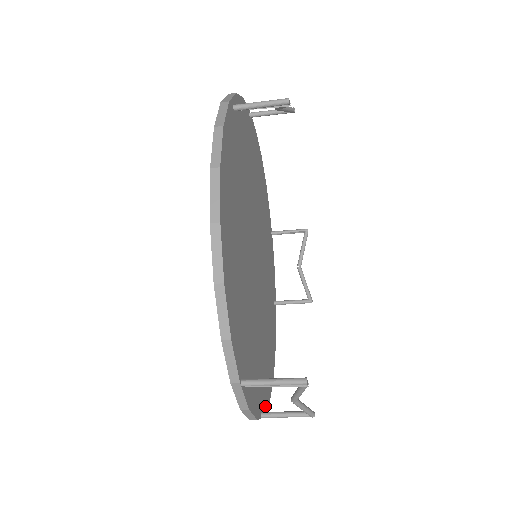
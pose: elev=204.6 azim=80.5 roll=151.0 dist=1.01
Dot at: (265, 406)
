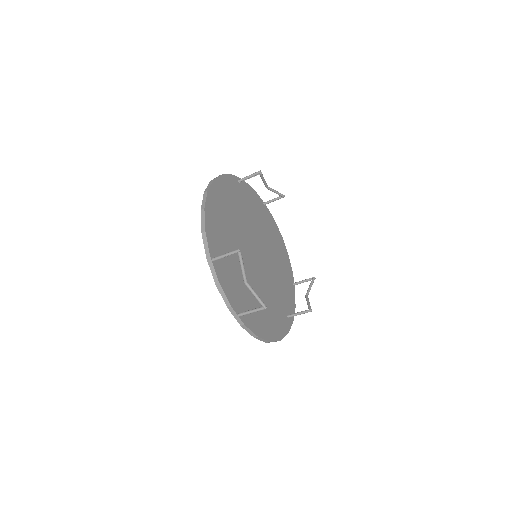
Dot at: (248, 325)
